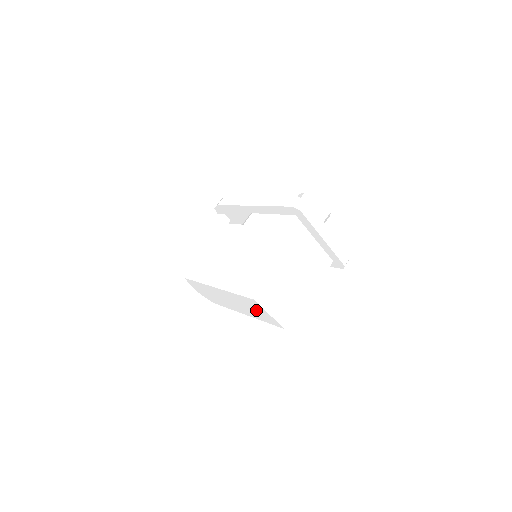
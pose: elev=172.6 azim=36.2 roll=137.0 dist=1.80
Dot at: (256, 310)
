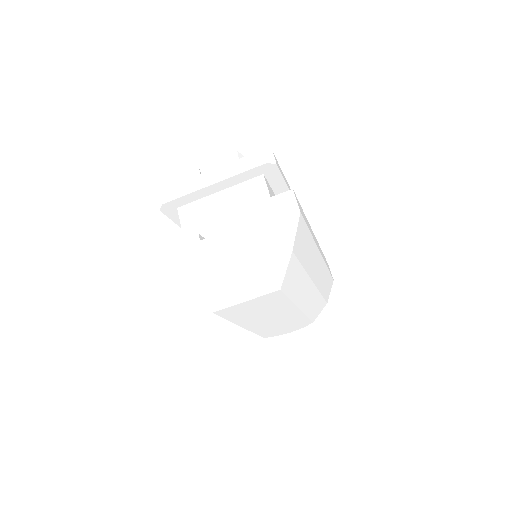
Dot at: (255, 308)
